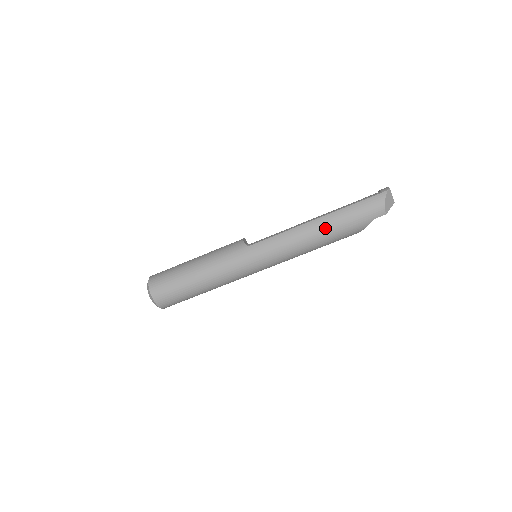
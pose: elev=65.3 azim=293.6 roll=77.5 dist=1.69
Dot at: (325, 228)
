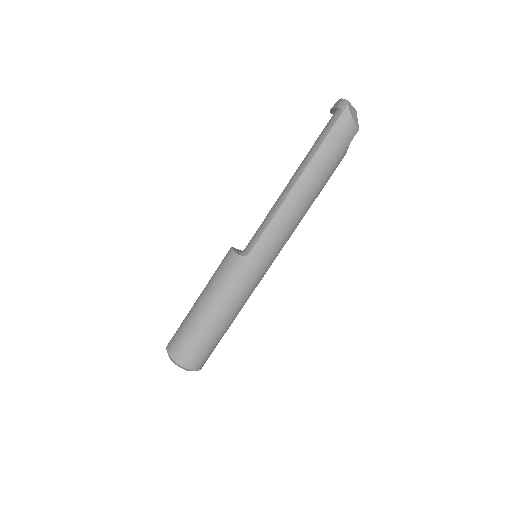
Dot at: (311, 185)
